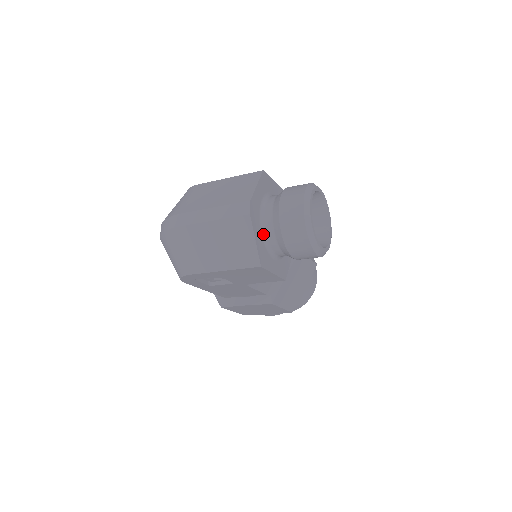
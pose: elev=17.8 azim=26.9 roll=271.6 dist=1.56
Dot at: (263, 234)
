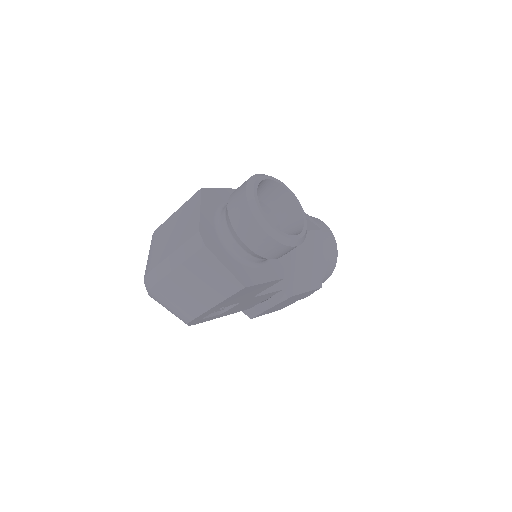
Dot at: (232, 253)
